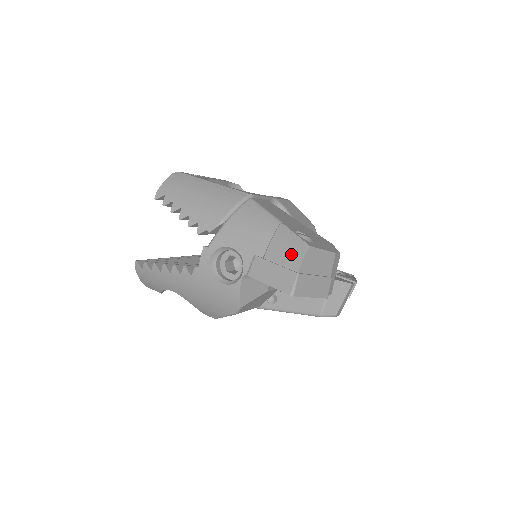
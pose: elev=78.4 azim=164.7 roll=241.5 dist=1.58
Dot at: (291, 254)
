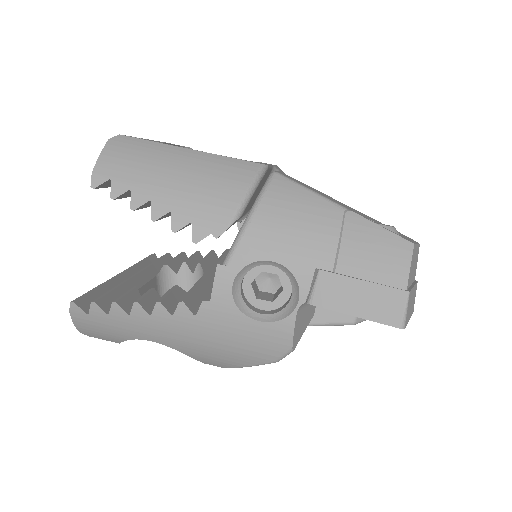
Dot at: (386, 261)
